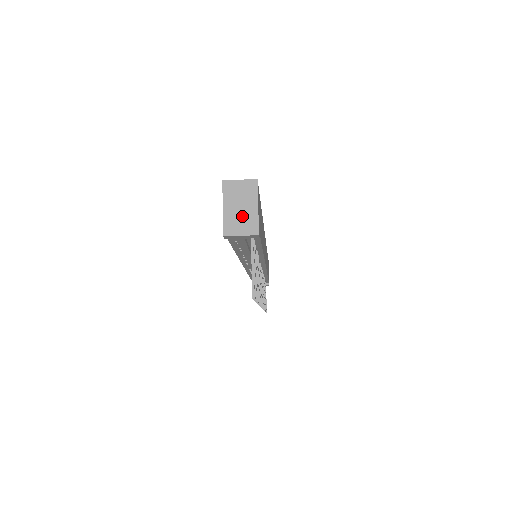
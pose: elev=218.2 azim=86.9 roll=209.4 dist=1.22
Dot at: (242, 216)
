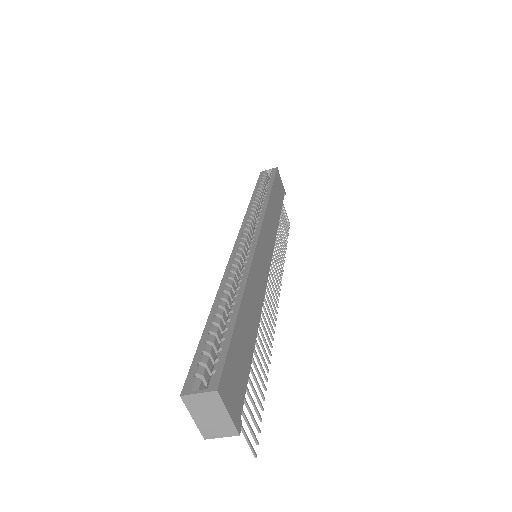
Dot at: (215, 423)
